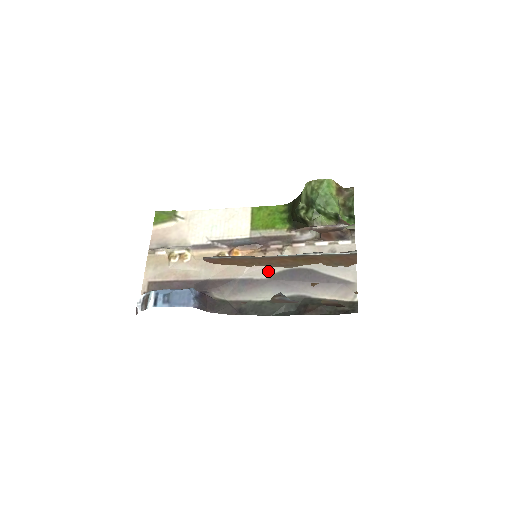
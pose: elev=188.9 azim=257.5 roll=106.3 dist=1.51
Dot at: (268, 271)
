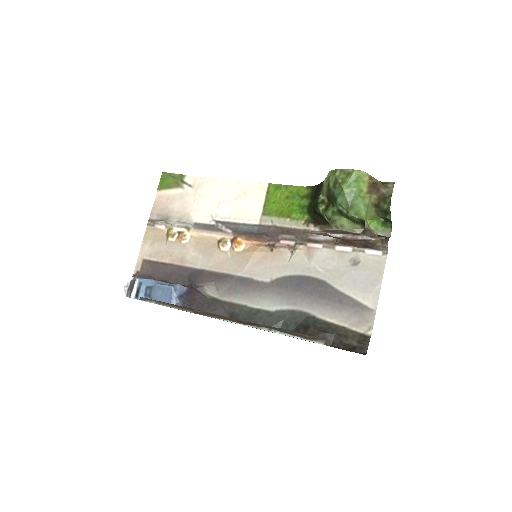
Dot at: (272, 273)
